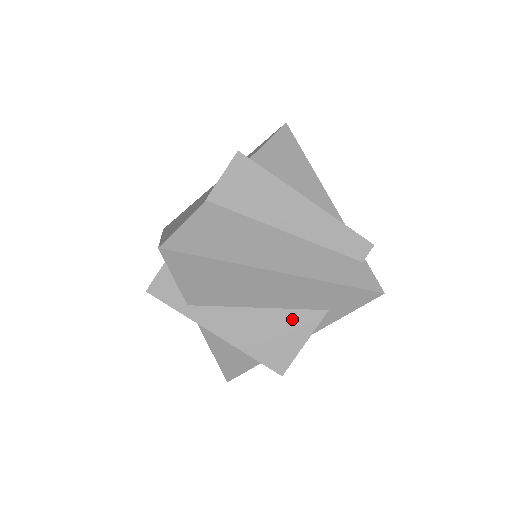
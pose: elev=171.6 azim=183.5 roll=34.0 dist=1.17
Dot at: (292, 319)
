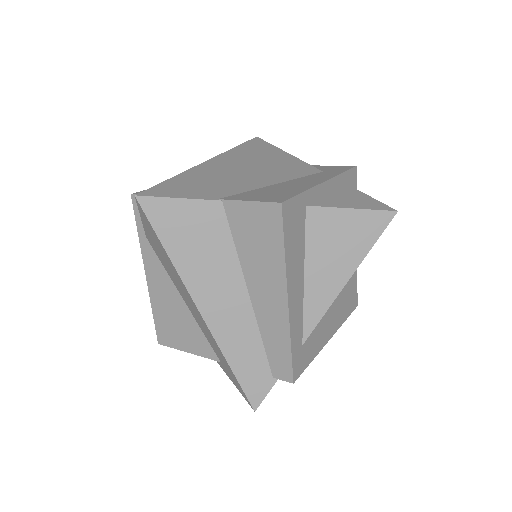
Dot at: (195, 333)
